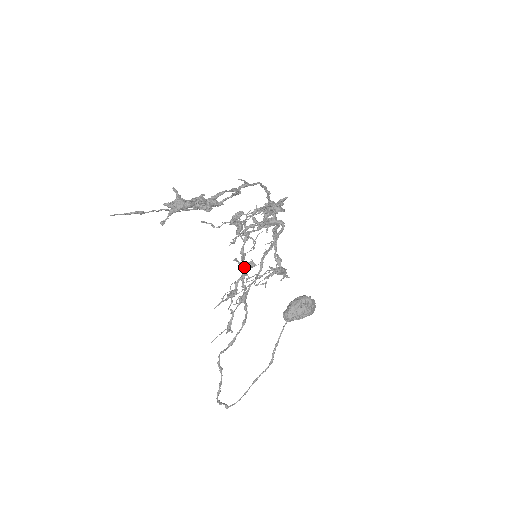
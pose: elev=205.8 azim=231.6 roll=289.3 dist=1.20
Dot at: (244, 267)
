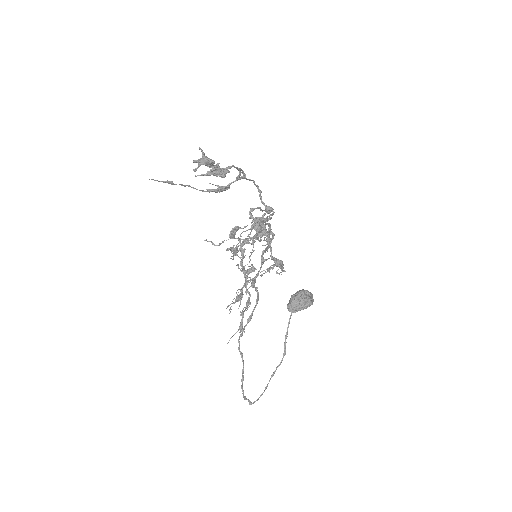
Dot at: (246, 273)
